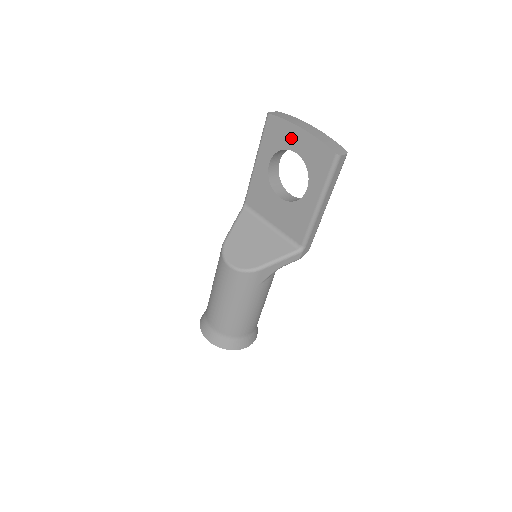
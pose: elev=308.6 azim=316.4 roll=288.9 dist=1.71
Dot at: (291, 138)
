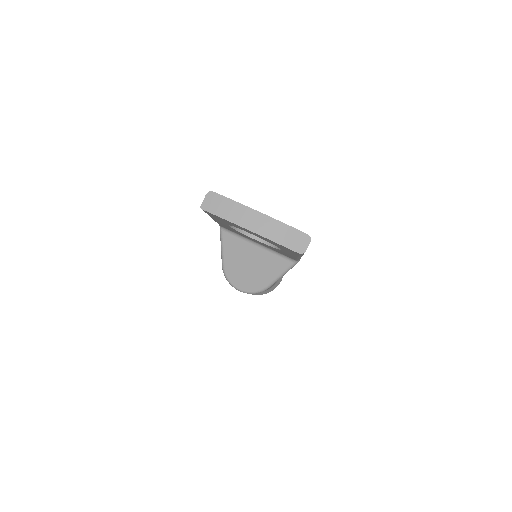
Dot at: occluded
